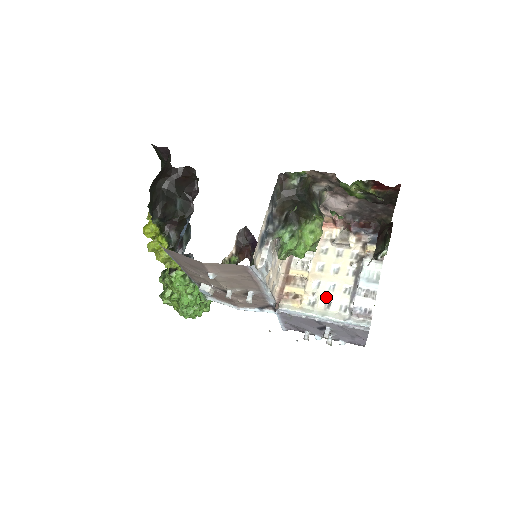
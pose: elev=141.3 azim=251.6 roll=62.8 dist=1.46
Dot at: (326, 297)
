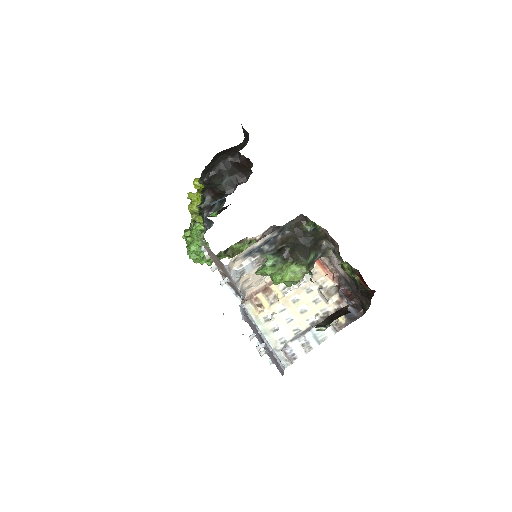
Dot at: (279, 323)
